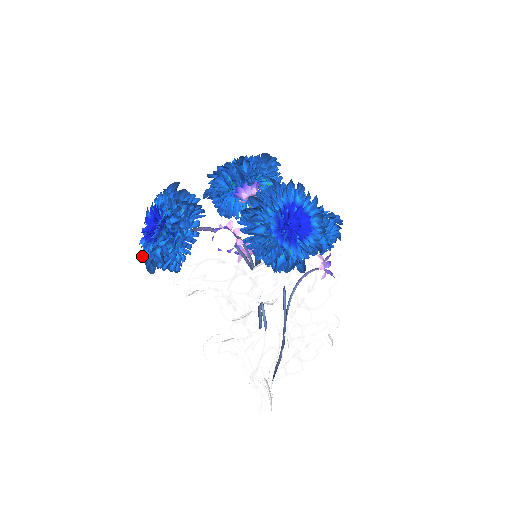
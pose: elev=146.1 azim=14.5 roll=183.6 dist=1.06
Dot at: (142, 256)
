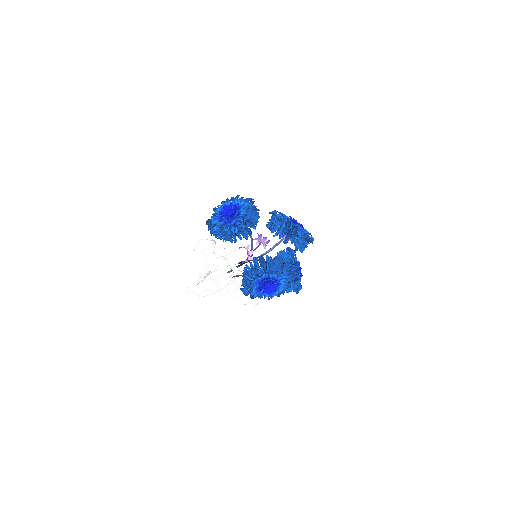
Dot at: (212, 214)
